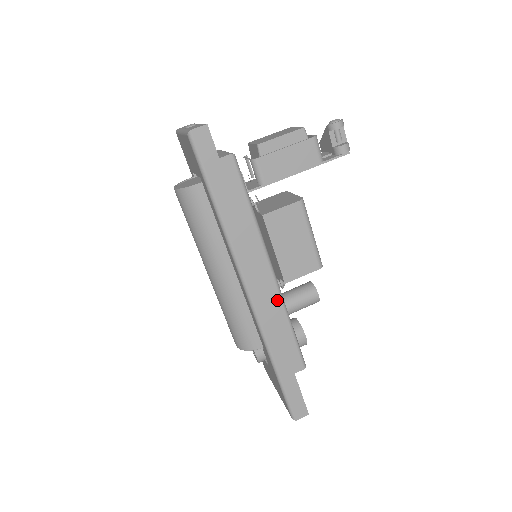
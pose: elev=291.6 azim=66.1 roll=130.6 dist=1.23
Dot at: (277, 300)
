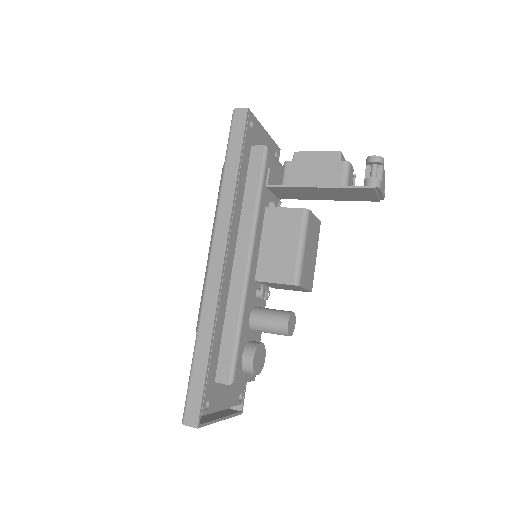
Dot at: (239, 291)
